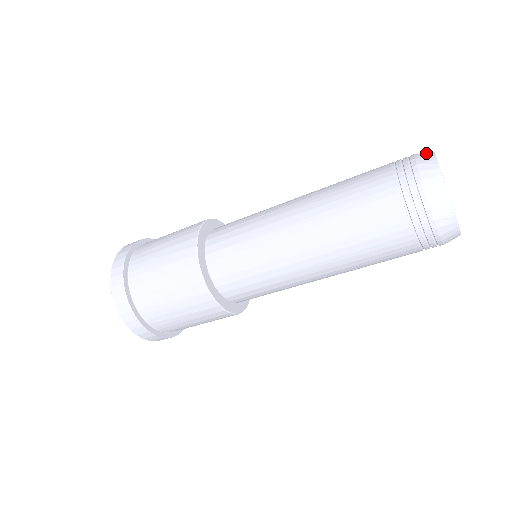
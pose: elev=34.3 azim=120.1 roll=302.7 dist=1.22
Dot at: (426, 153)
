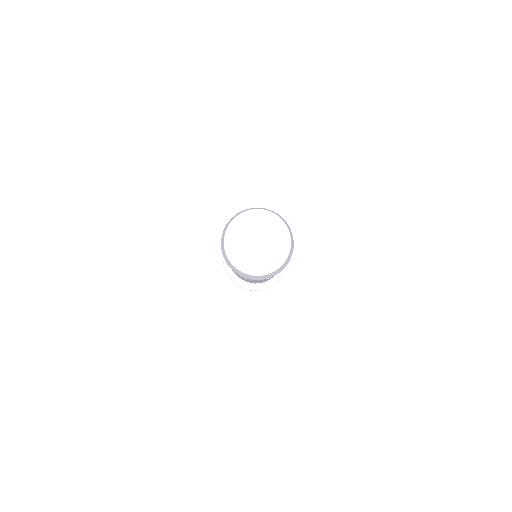
Dot at: (223, 250)
